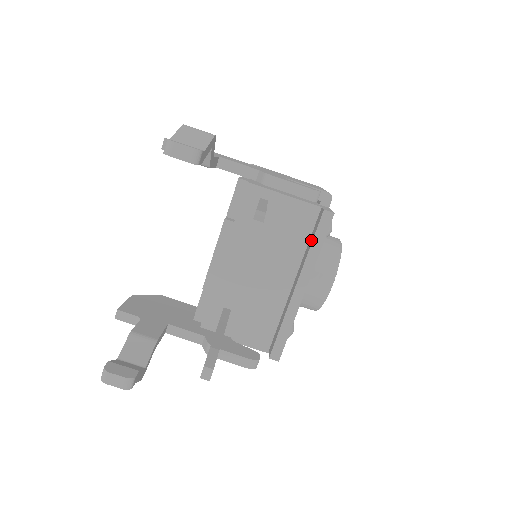
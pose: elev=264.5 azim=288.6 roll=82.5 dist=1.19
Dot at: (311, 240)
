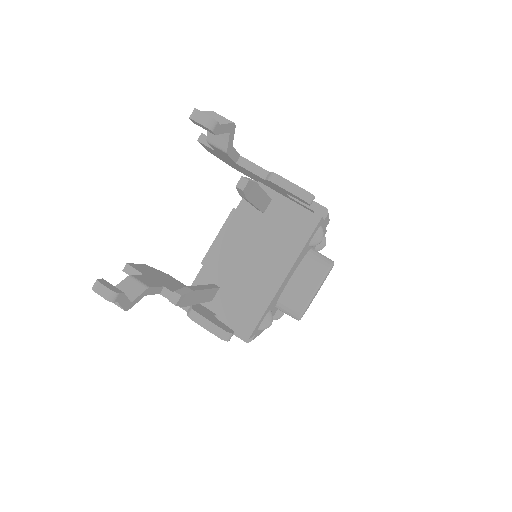
Dot at: (299, 237)
